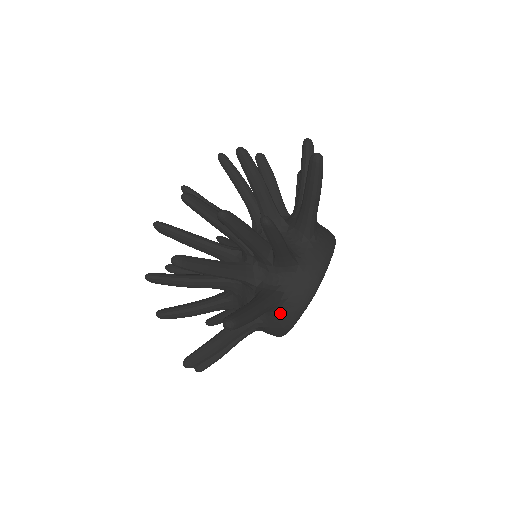
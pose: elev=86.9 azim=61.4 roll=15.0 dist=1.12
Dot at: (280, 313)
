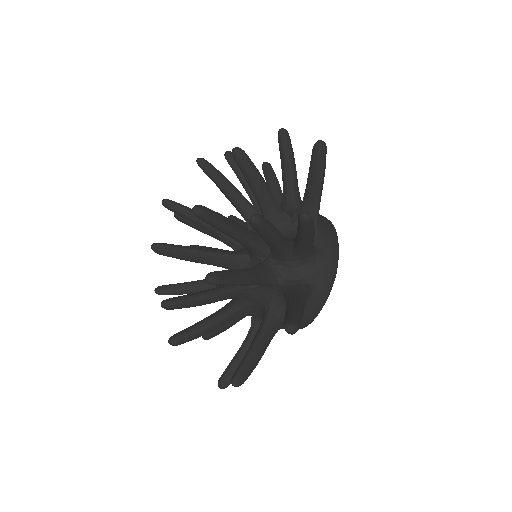
Dot at: (307, 305)
